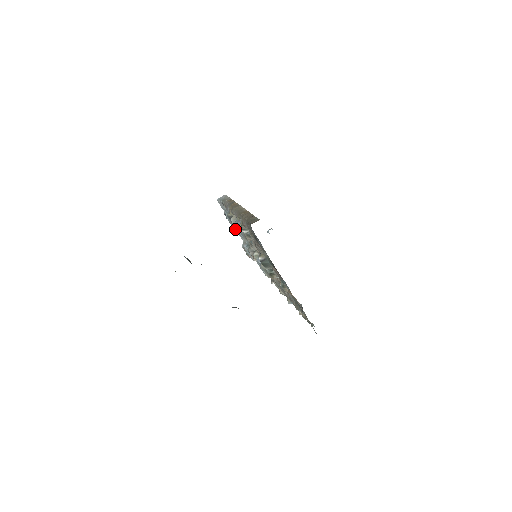
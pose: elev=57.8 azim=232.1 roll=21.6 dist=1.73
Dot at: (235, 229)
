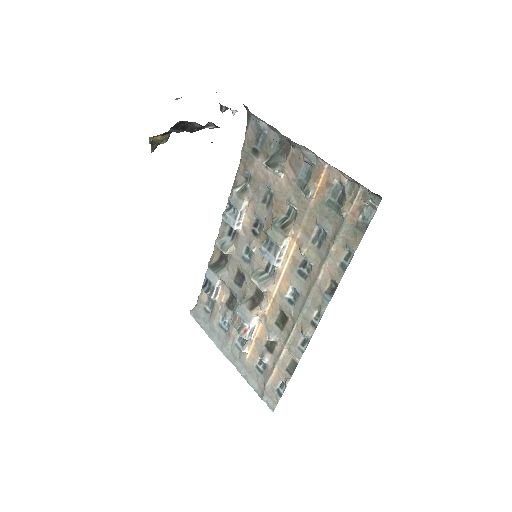
Dot at: (216, 346)
